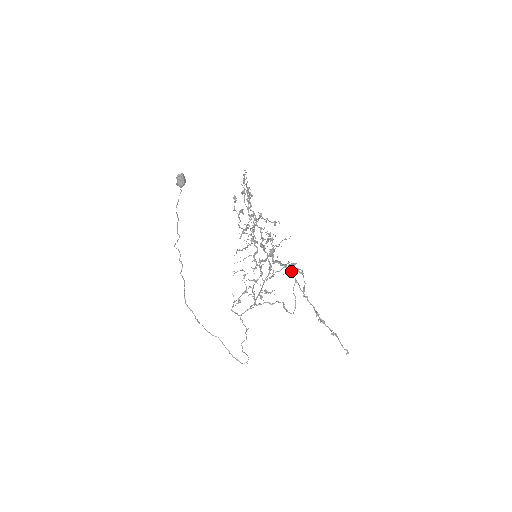
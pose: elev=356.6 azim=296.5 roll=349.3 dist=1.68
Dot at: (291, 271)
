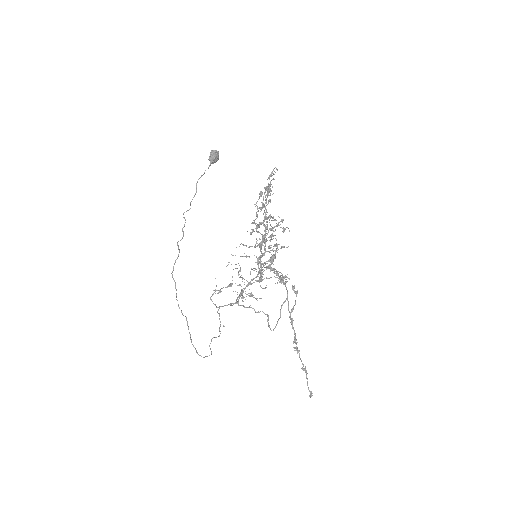
Dot at: occluded
